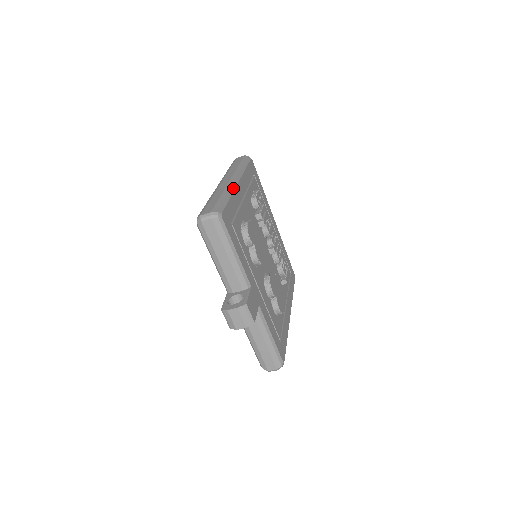
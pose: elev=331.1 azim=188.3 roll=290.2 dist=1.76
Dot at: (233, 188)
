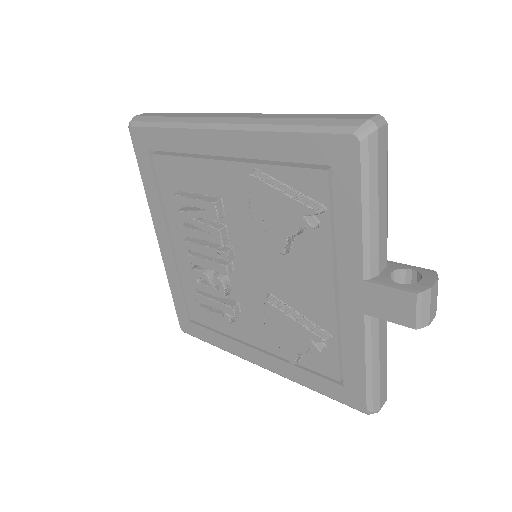
Dot at: occluded
